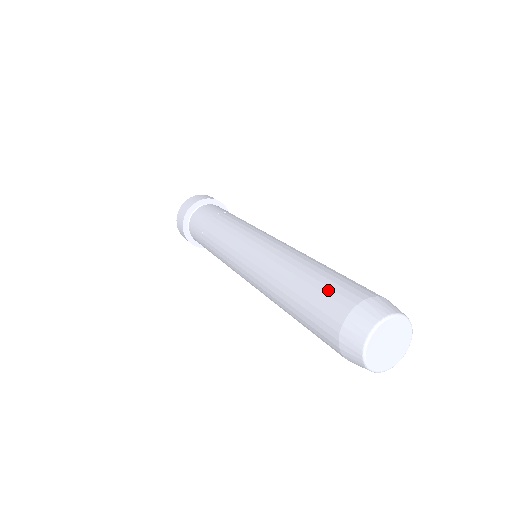
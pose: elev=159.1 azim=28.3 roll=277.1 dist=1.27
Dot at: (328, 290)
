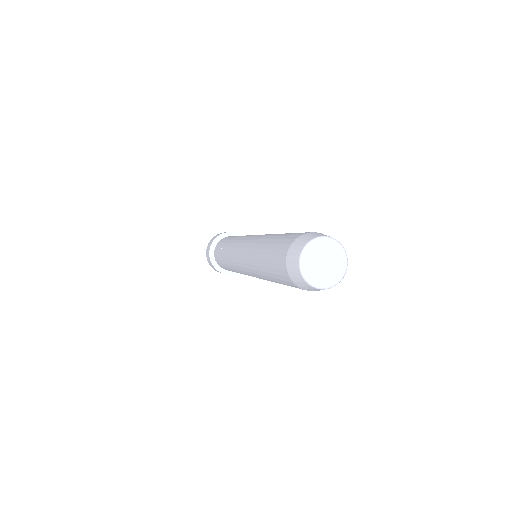
Dot at: (278, 246)
